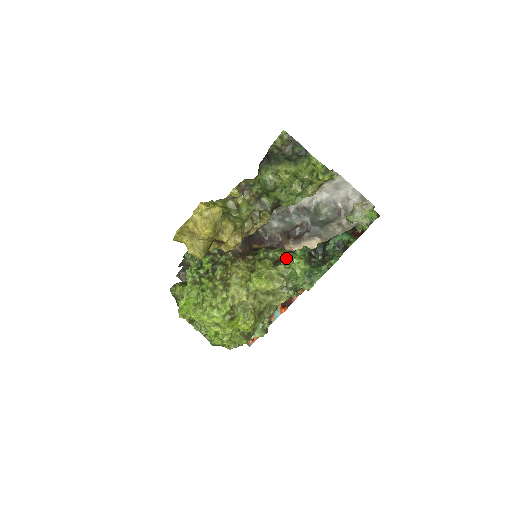
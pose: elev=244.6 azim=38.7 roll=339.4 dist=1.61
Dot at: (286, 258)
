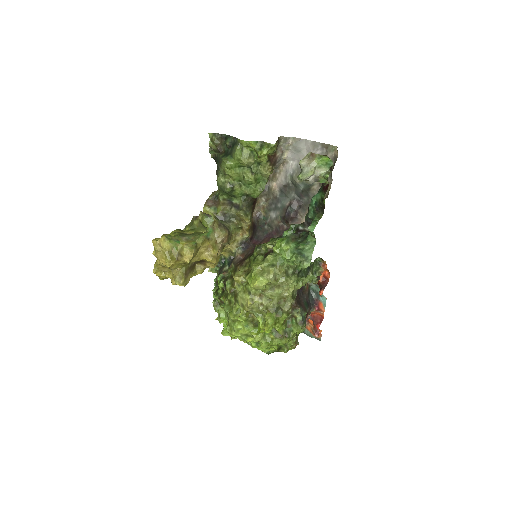
Dot at: occluded
